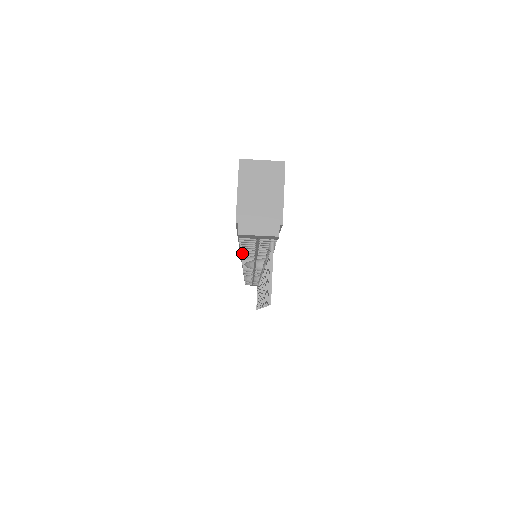
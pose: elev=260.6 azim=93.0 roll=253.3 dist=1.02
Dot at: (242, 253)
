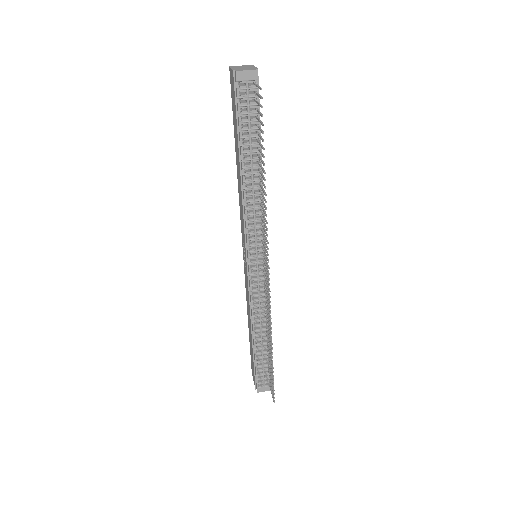
Dot at: (242, 152)
